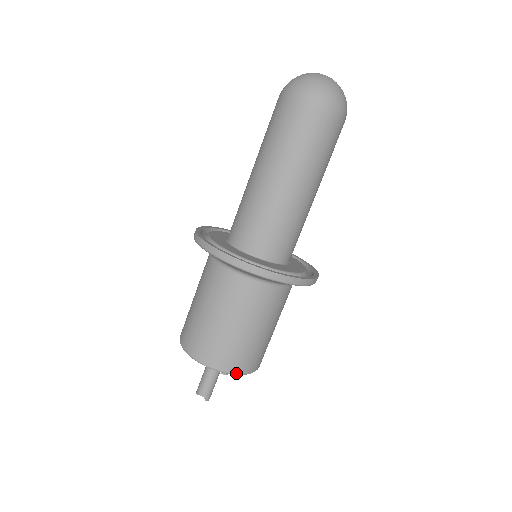
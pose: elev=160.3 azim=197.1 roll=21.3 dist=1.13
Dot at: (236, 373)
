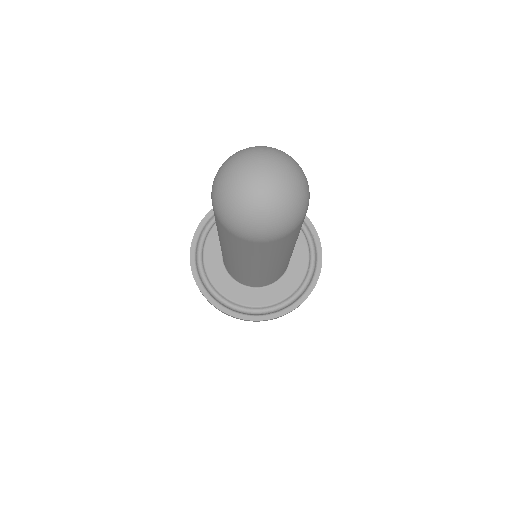
Dot at: occluded
